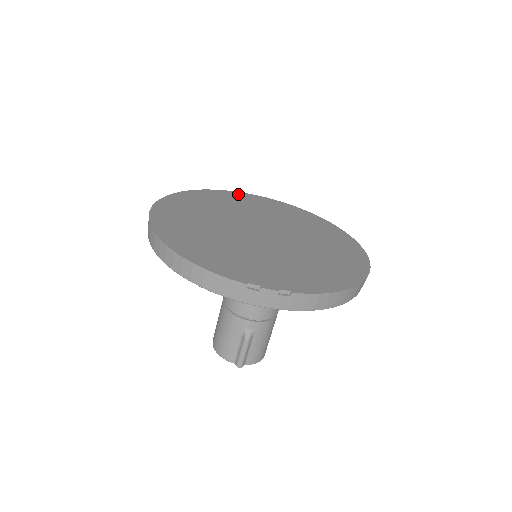
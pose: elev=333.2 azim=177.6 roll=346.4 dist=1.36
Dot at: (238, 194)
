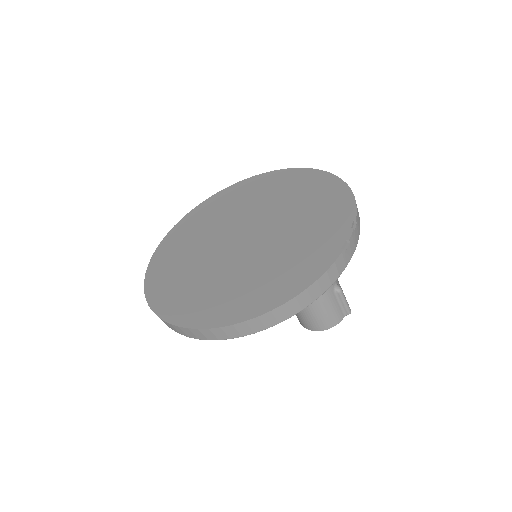
Dot at: (159, 254)
